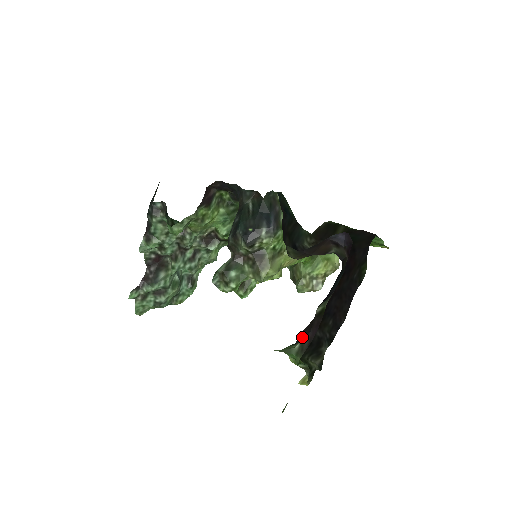
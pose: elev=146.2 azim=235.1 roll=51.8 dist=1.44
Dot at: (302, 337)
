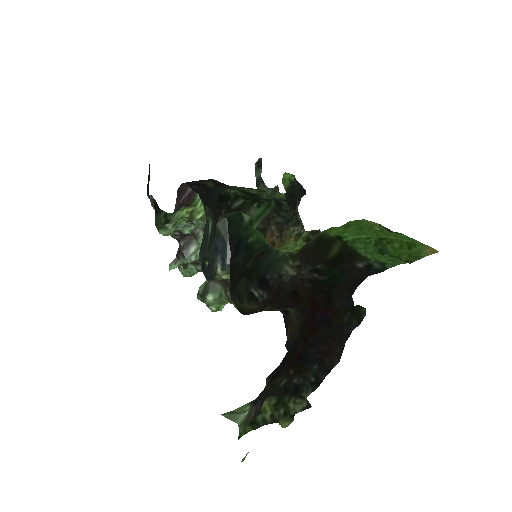
Dot at: (258, 399)
